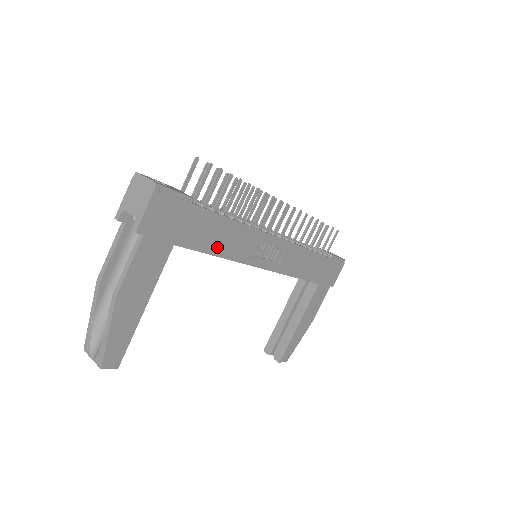
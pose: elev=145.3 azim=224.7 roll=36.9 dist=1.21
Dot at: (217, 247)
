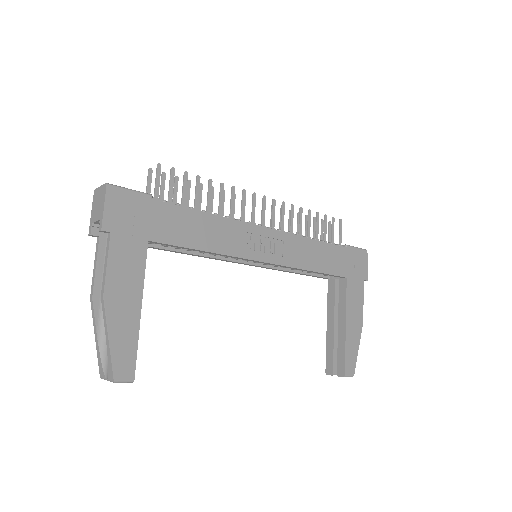
Dot at: (199, 241)
